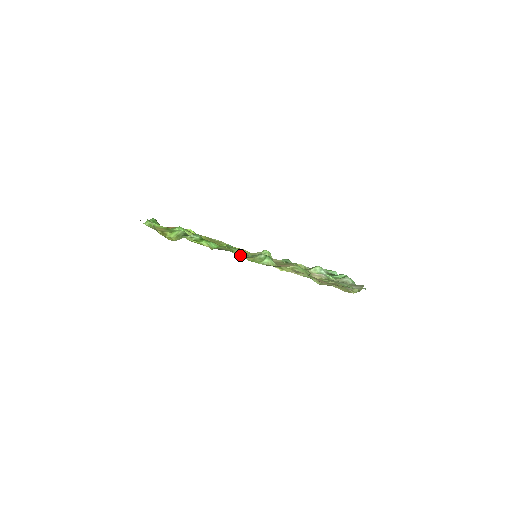
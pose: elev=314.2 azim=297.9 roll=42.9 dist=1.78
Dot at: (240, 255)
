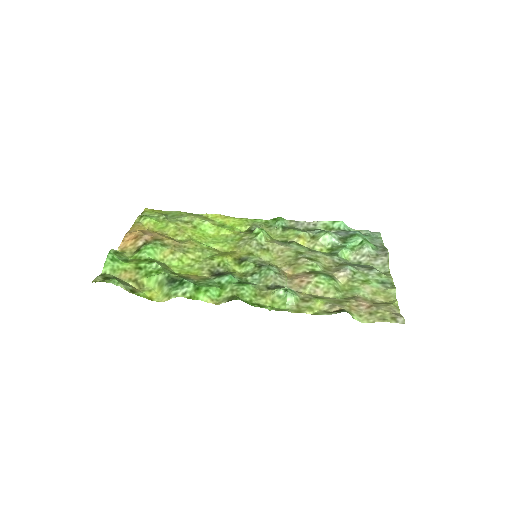
Dot at: (253, 297)
